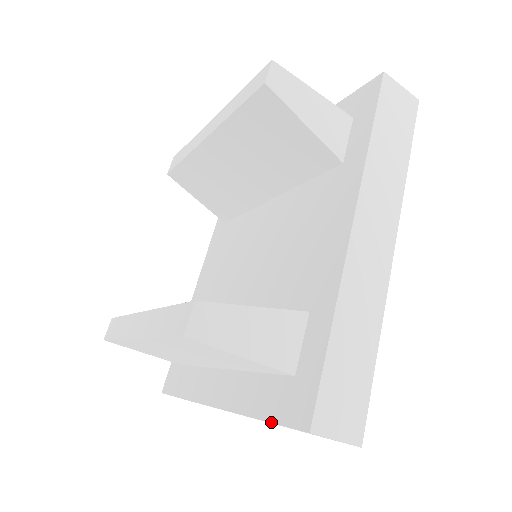
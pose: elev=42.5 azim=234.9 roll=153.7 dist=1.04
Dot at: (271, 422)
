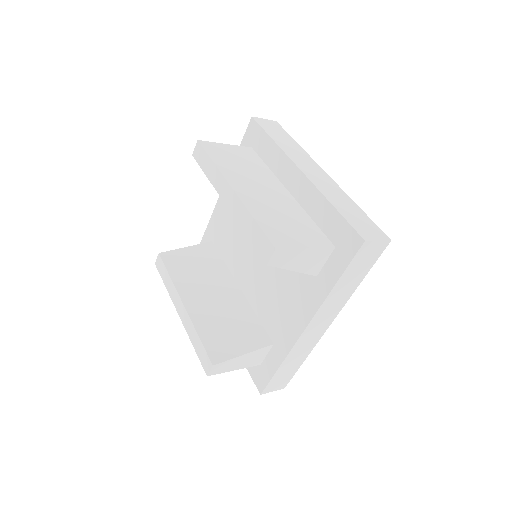
Dot at: occluded
